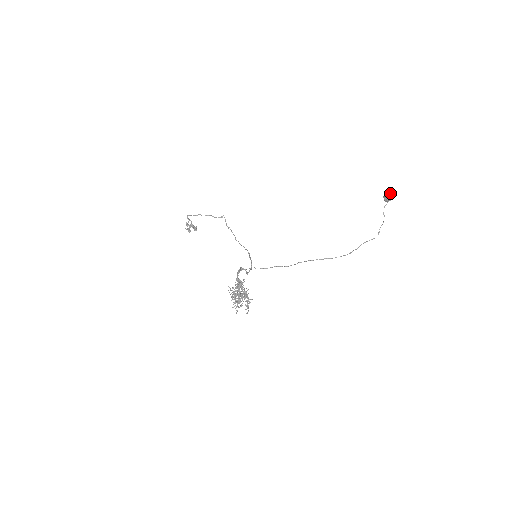
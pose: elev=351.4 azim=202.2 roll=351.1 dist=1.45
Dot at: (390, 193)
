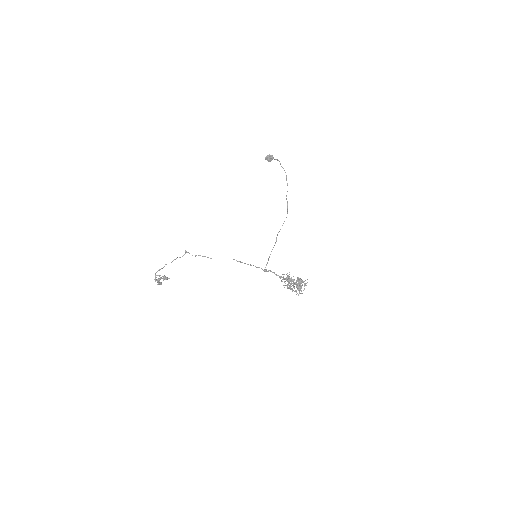
Dot at: occluded
